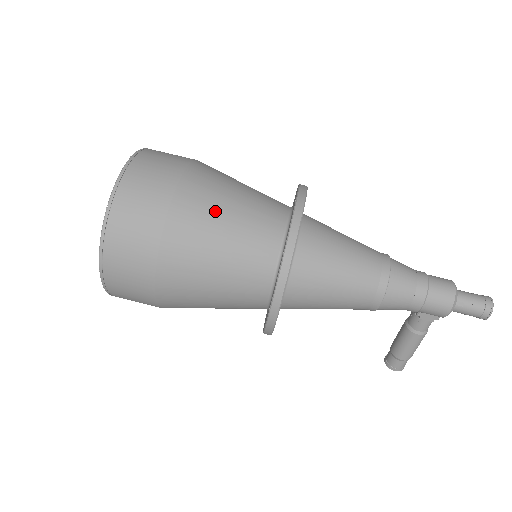
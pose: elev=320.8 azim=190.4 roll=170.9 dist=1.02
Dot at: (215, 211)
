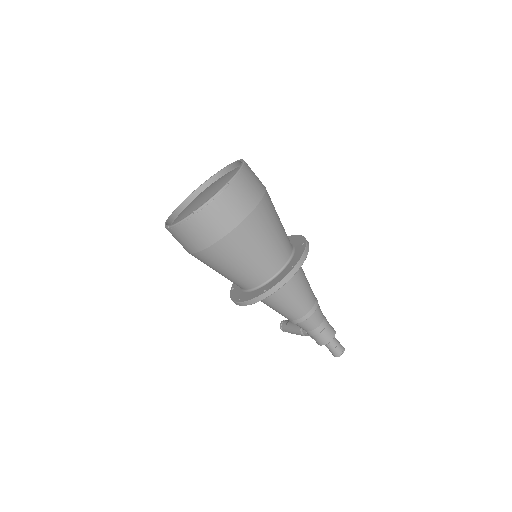
Dot at: (249, 248)
